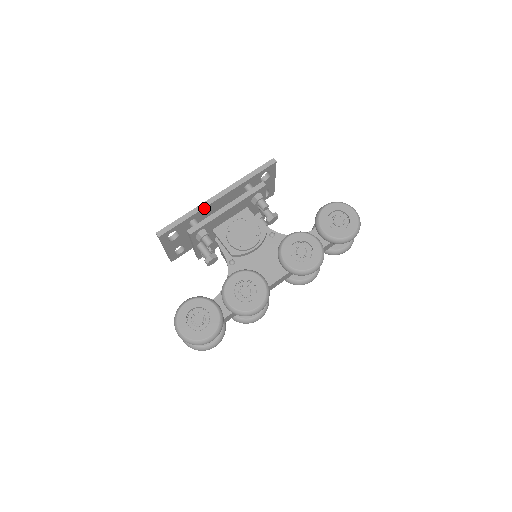
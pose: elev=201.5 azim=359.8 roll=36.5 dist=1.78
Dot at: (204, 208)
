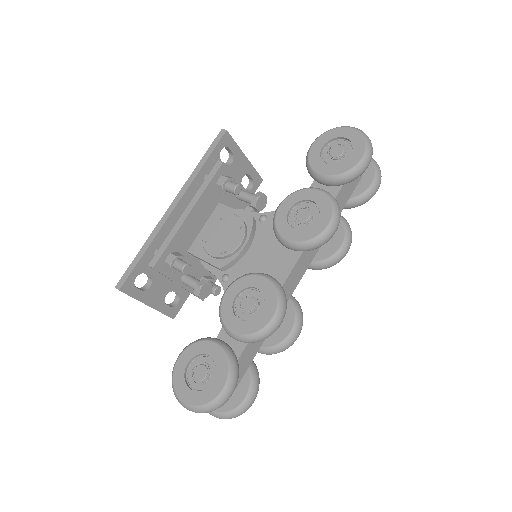
Dot at: (161, 229)
